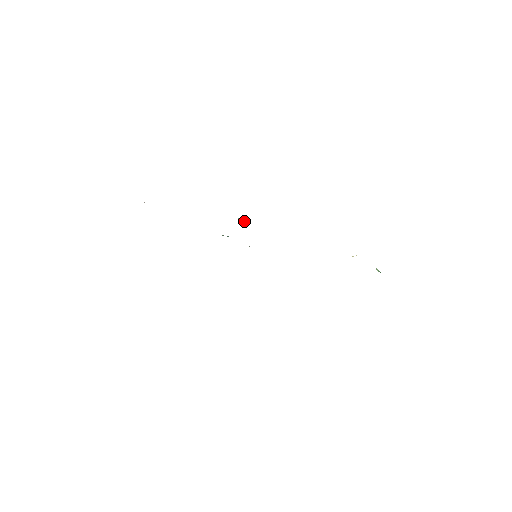
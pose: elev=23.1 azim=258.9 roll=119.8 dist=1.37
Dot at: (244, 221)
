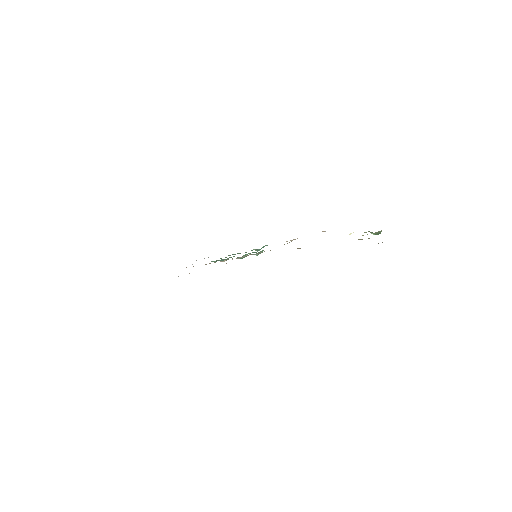
Dot at: (257, 249)
